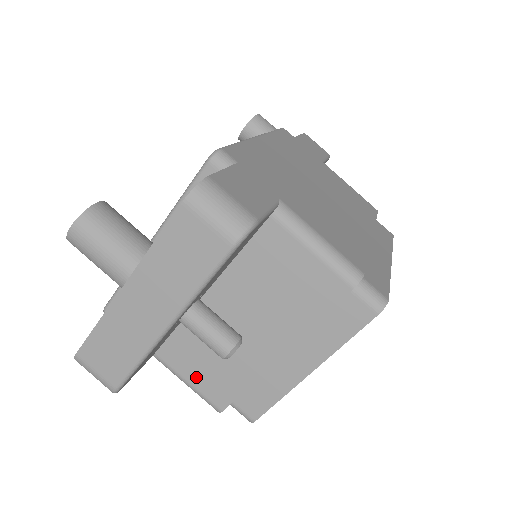
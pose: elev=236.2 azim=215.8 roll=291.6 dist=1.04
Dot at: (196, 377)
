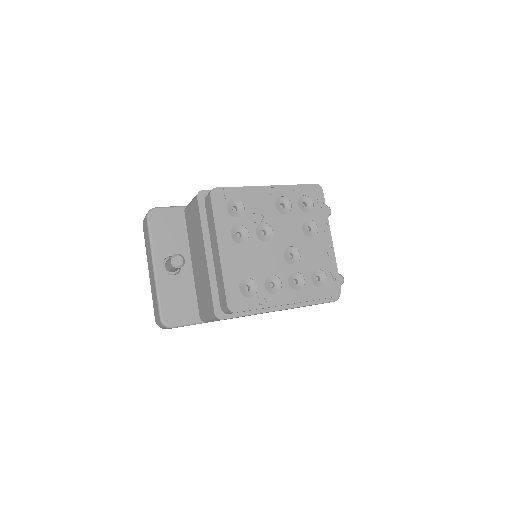
Dot at: (206, 308)
